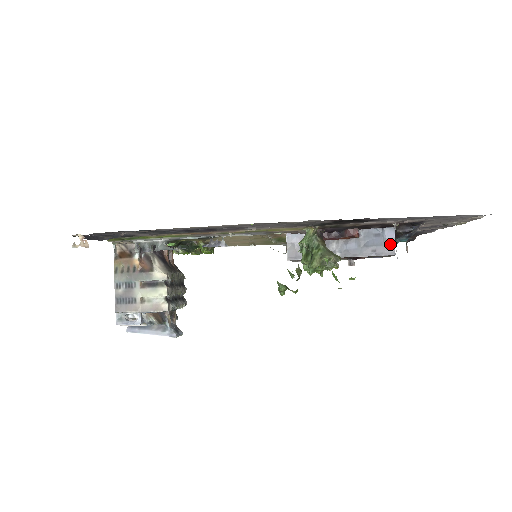
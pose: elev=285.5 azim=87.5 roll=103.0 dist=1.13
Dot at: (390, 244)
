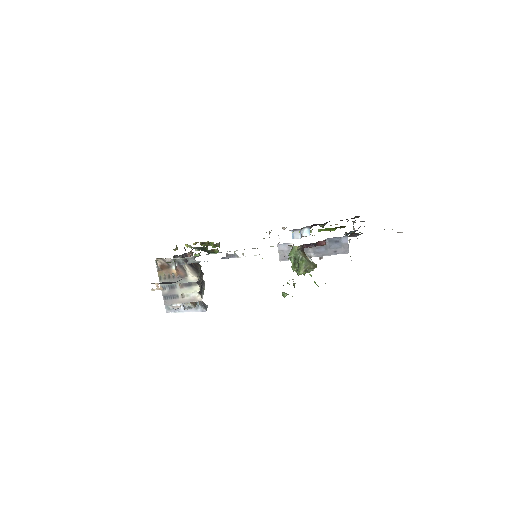
Dot at: (346, 247)
